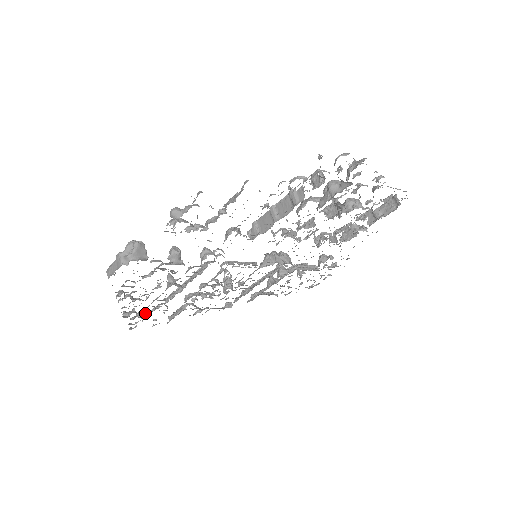
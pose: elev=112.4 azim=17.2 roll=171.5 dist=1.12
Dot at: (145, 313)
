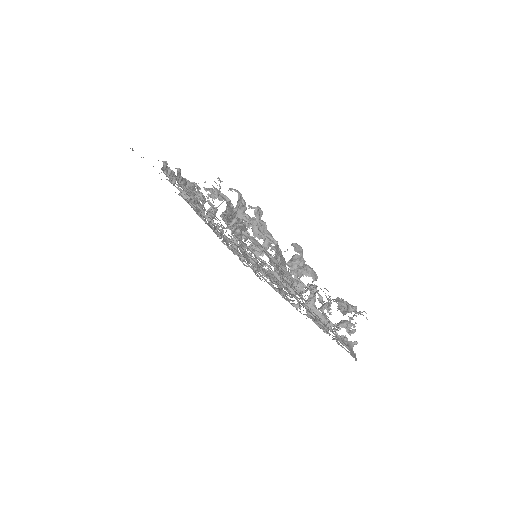
Dot at: occluded
